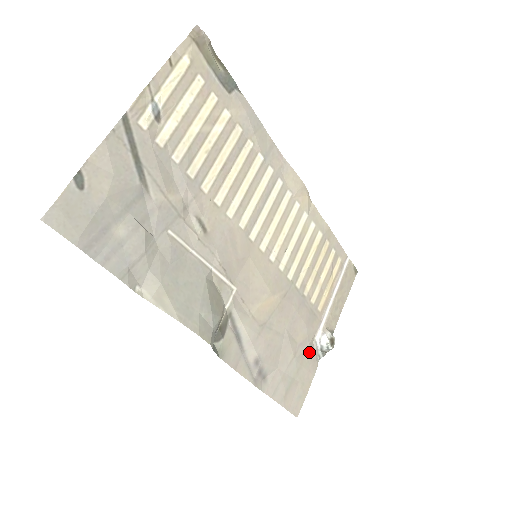
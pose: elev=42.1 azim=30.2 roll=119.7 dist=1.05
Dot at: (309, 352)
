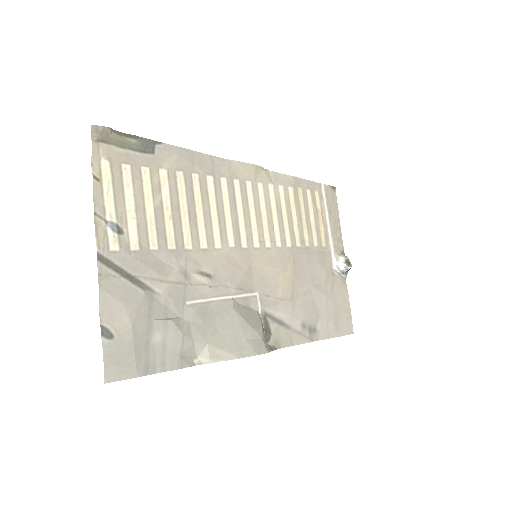
Dot at: (335, 282)
